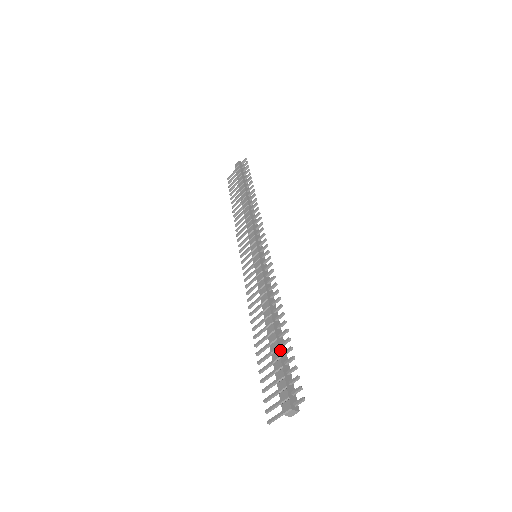
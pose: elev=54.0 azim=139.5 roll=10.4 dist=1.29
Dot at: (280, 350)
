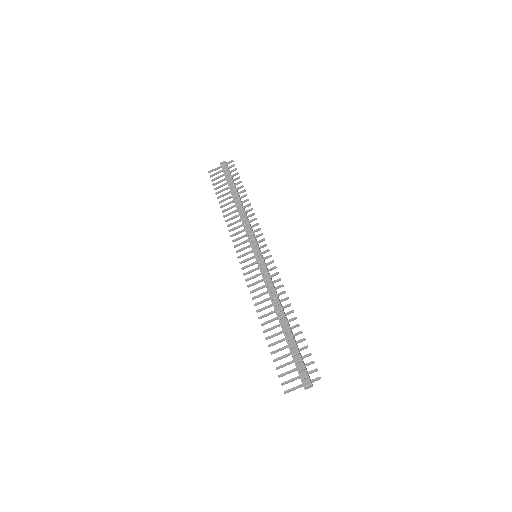
Dot at: occluded
